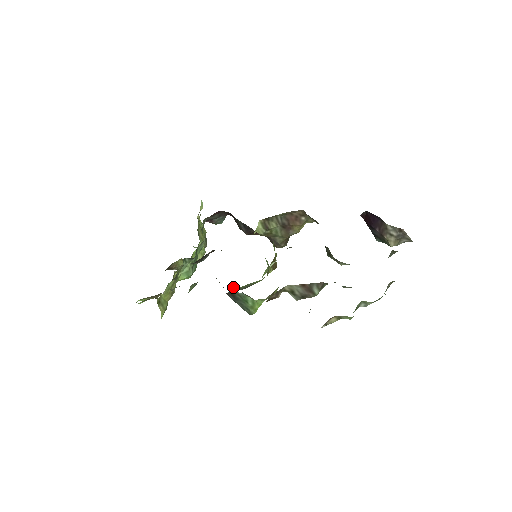
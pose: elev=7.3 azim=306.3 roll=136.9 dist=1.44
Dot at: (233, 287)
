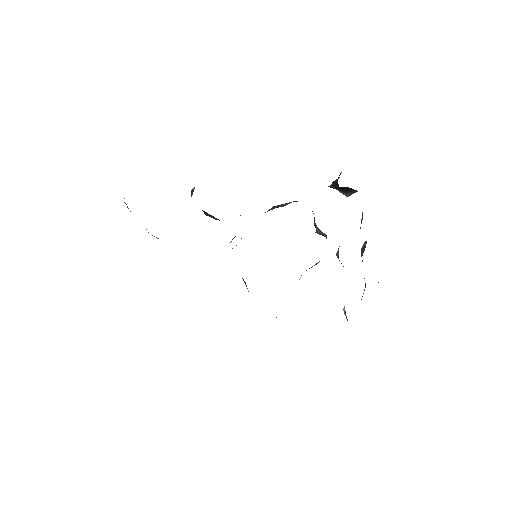
Dot at: occluded
